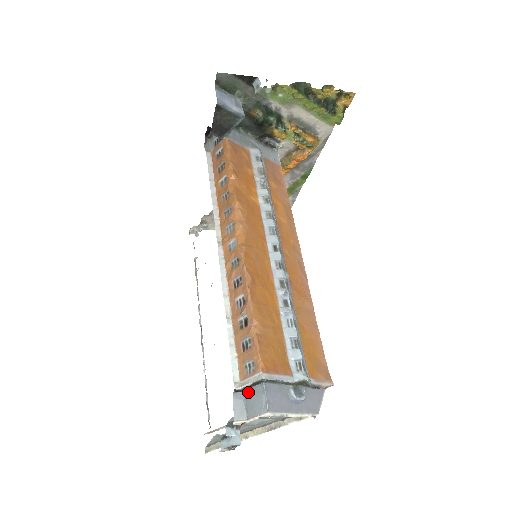
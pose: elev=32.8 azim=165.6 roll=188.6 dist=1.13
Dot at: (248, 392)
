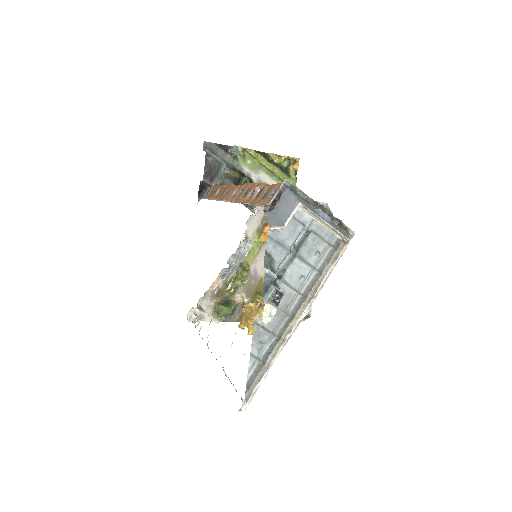
Dot at: (277, 207)
